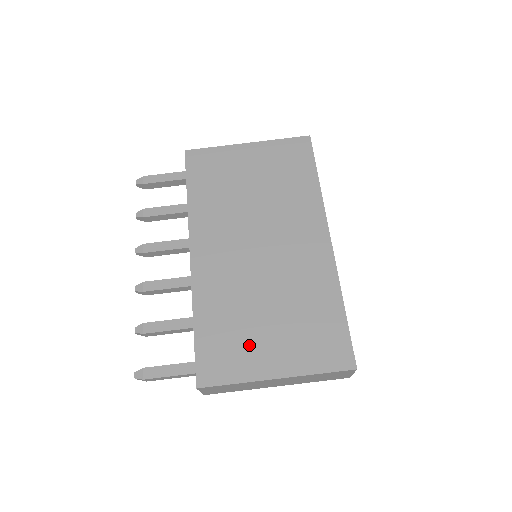
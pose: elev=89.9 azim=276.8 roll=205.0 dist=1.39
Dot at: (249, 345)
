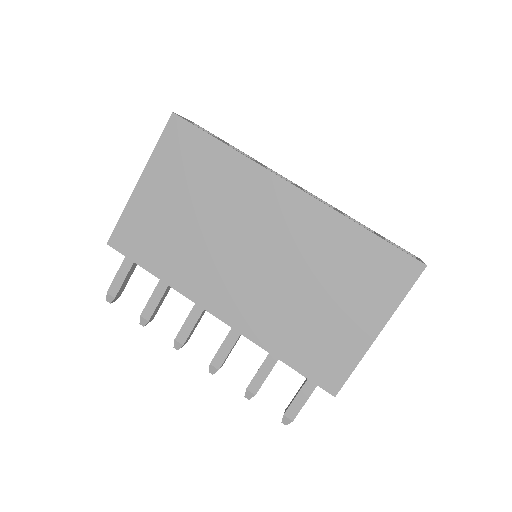
Dot at: (334, 333)
